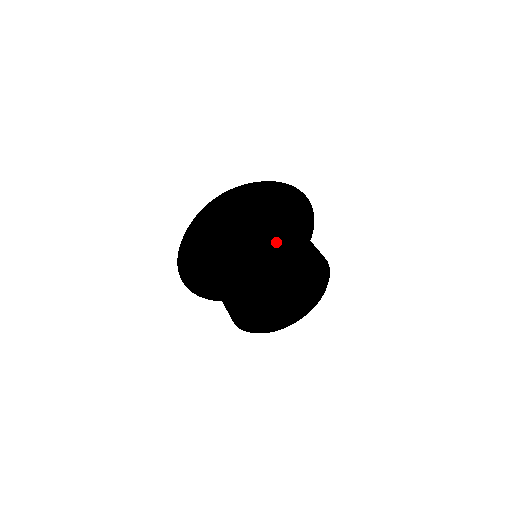
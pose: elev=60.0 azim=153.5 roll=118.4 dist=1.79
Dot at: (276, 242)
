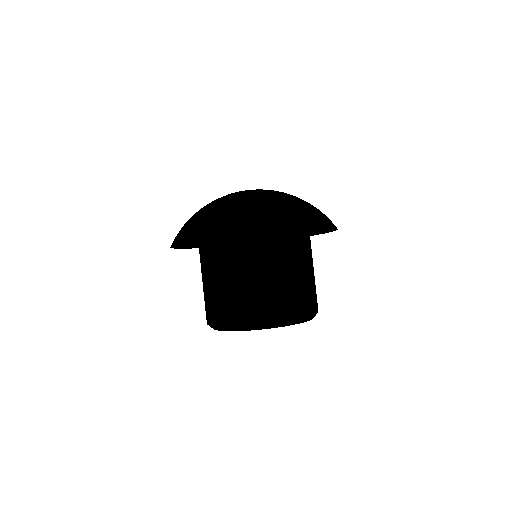
Dot at: (281, 302)
